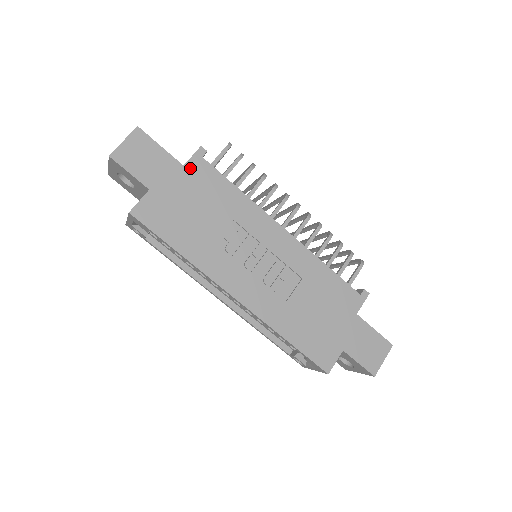
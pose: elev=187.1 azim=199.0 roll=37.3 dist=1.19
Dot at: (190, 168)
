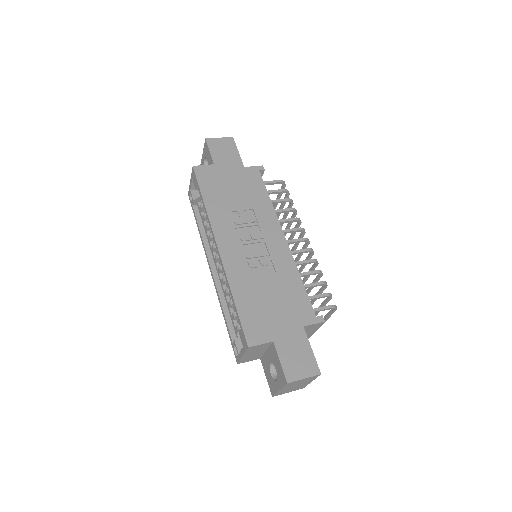
Dot at: (247, 170)
